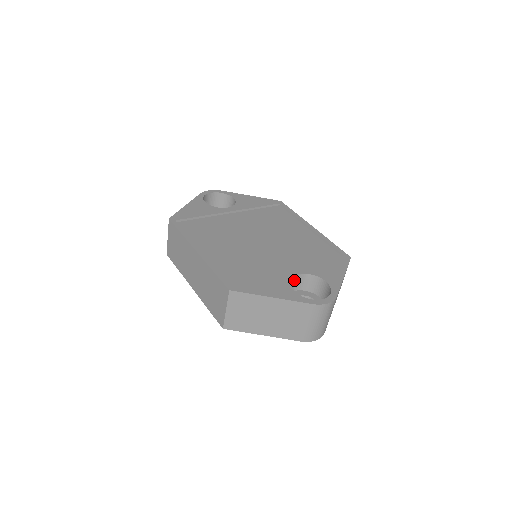
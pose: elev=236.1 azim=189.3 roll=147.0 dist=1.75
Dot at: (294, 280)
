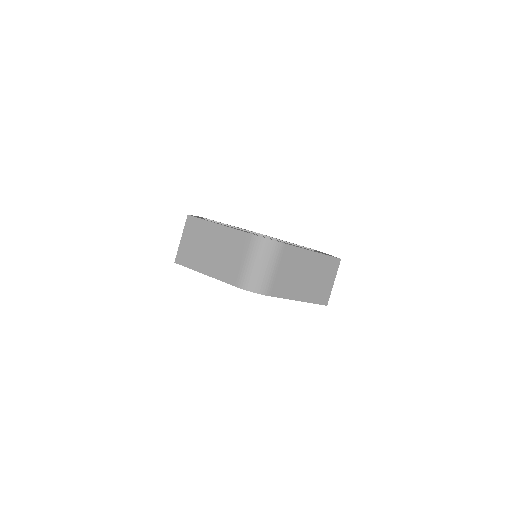
Dot at: occluded
